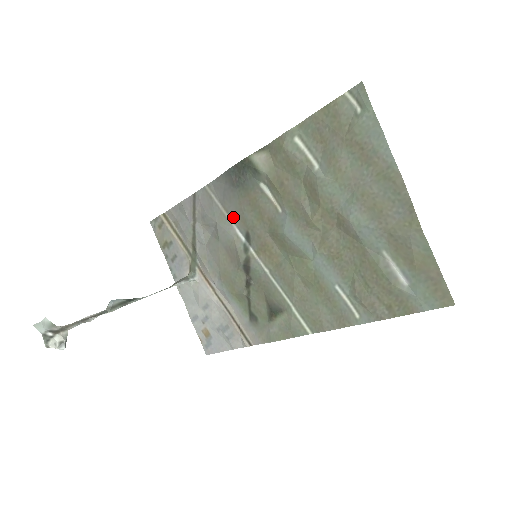
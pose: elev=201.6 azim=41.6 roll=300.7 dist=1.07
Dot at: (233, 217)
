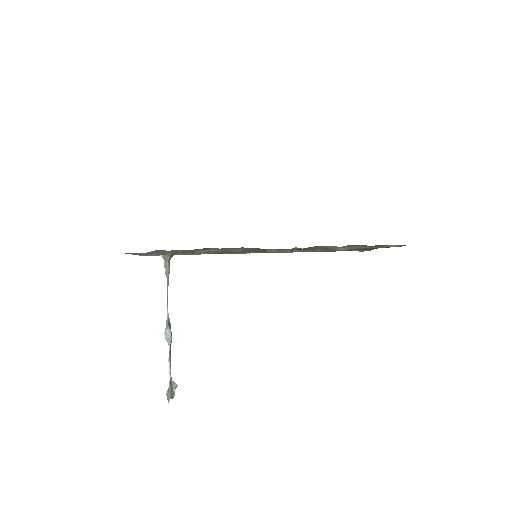
Dot at: (247, 249)
